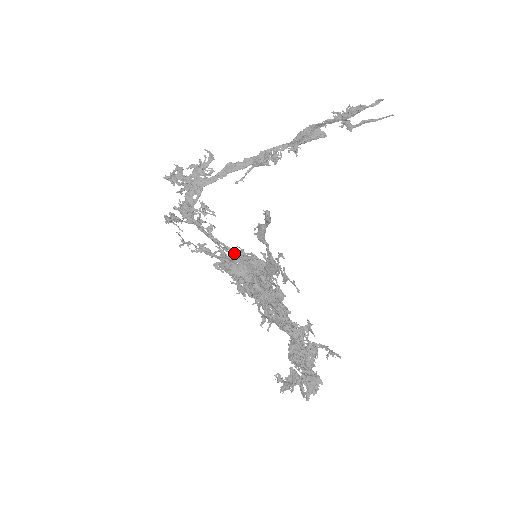
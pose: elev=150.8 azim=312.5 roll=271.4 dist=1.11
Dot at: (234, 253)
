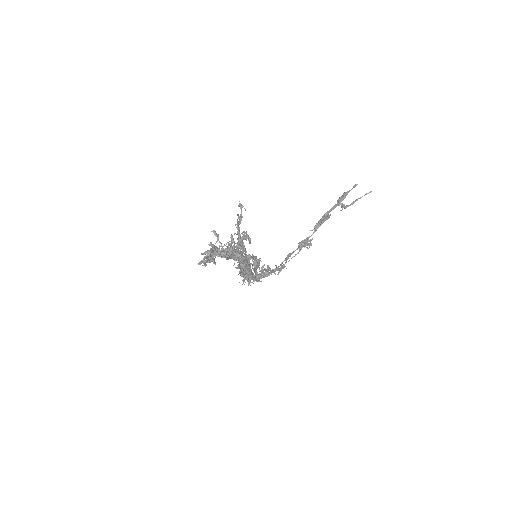
Dot at: occluded
